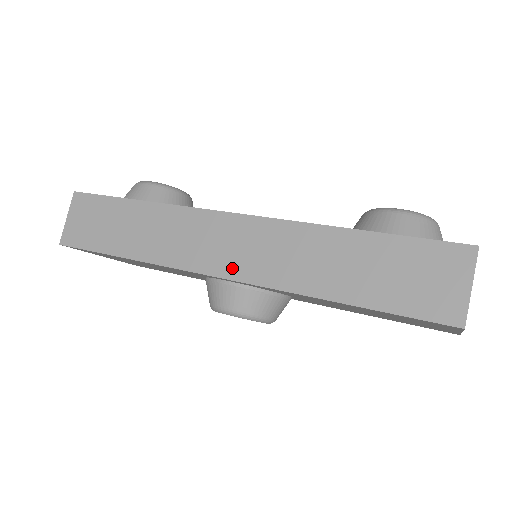
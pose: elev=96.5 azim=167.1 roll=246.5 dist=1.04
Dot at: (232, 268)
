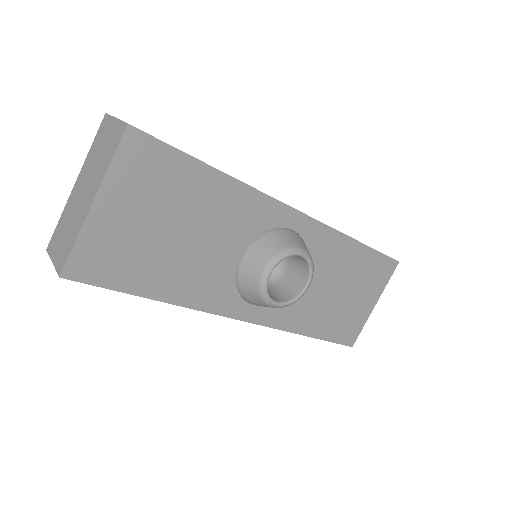
Dot at: occluded
